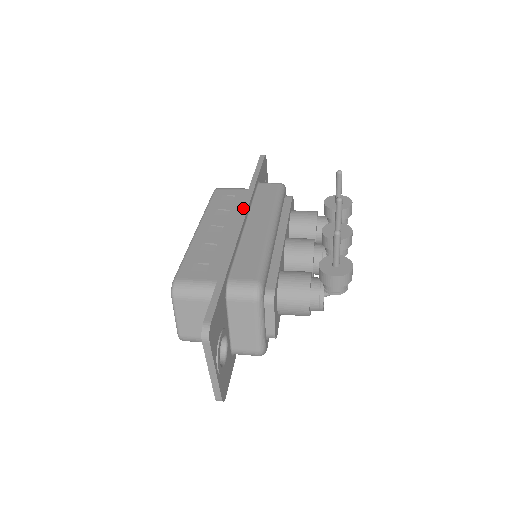
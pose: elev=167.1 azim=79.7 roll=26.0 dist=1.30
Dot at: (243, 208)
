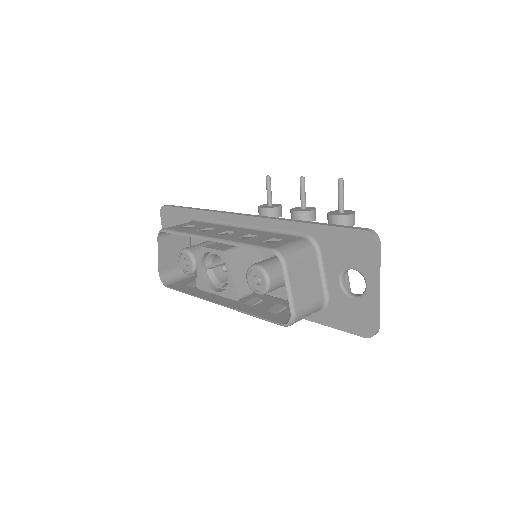
Dot at: (231, 213)
